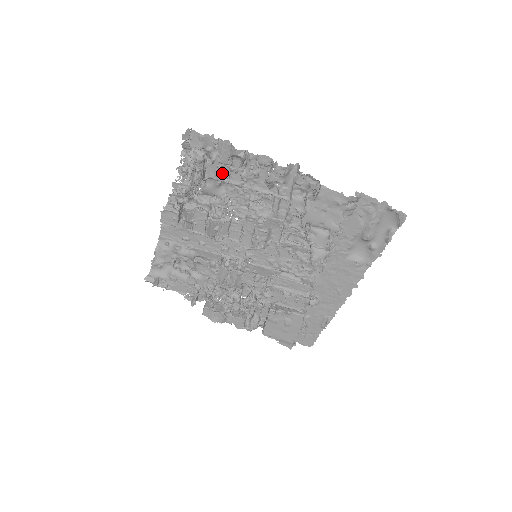
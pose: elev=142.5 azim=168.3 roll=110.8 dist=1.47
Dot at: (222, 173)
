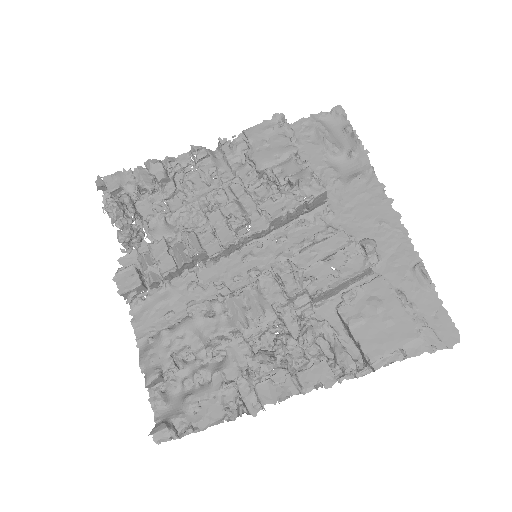
Dot at: (158, 206)
